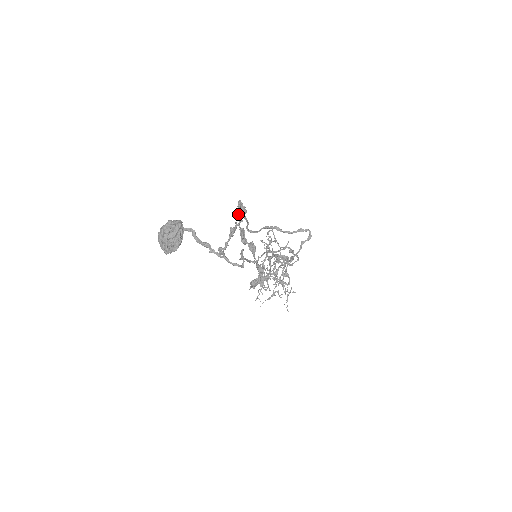
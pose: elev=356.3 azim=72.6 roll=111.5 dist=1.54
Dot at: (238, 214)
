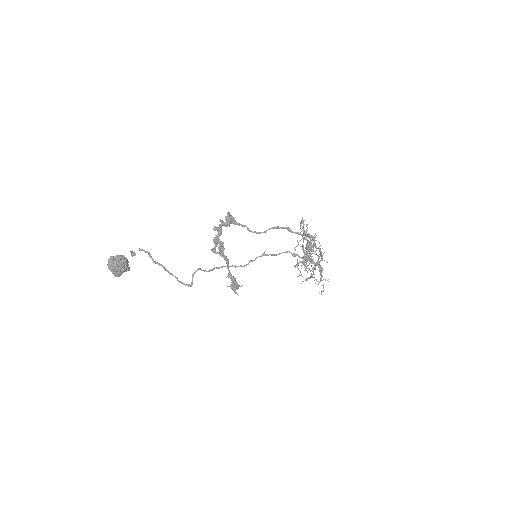
Dot at: occluded
